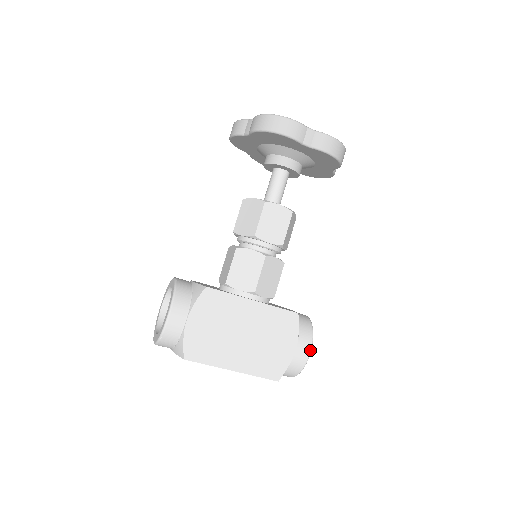
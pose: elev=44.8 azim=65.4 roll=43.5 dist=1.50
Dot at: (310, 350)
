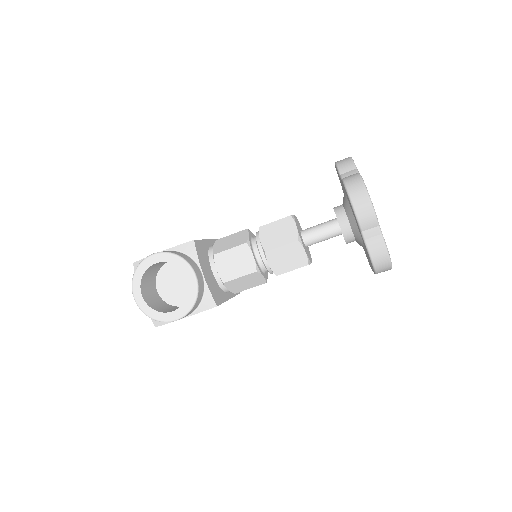
Dot at: occluded
